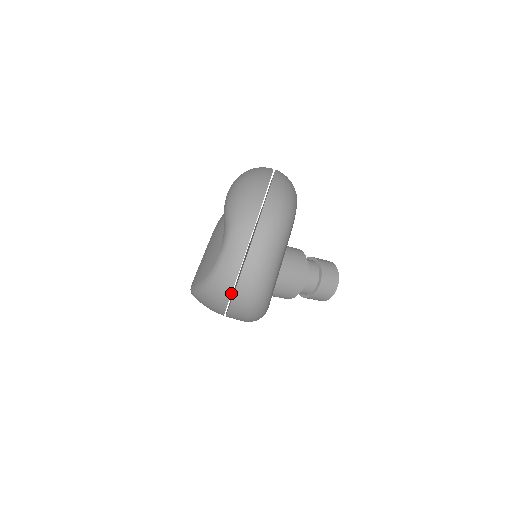
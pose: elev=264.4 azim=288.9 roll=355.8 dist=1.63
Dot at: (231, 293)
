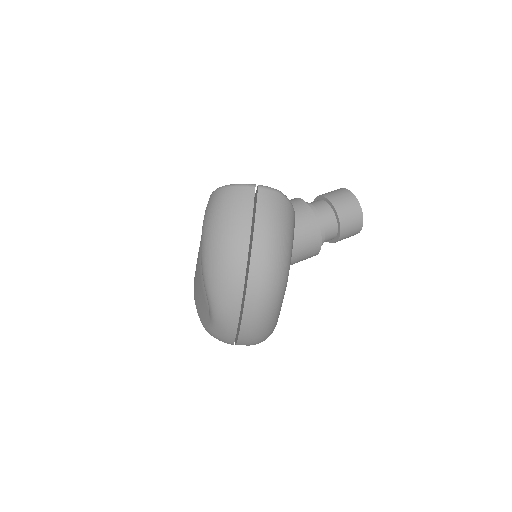
Dot at: occluded
